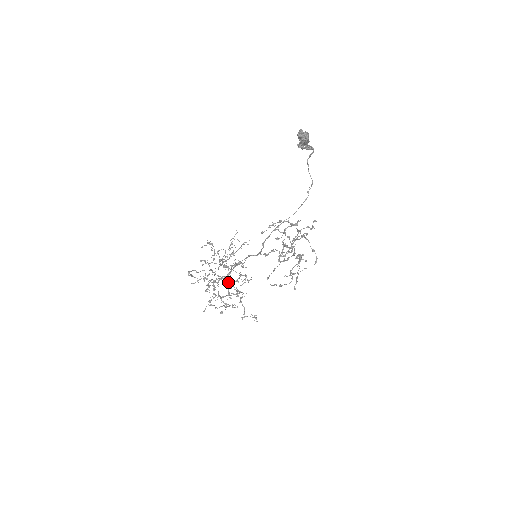
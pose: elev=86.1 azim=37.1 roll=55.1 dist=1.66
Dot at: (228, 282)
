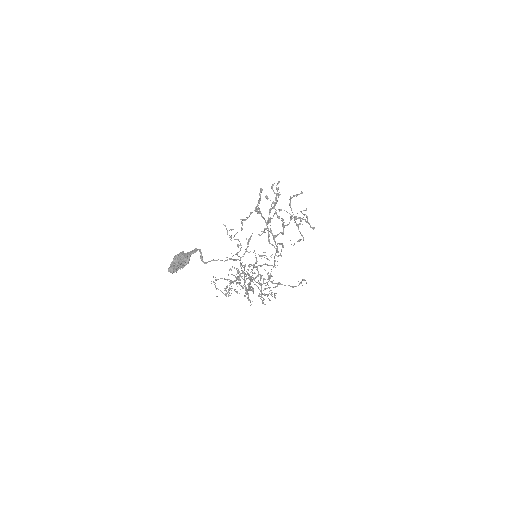
Dot at: (257, 282)
